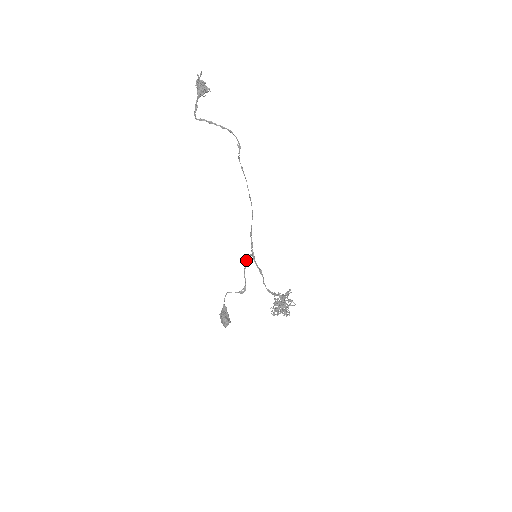
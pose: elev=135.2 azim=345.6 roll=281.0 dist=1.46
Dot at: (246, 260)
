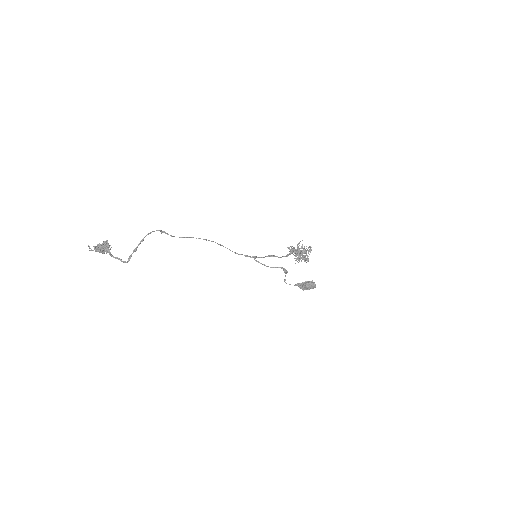
Dot at: occluded
